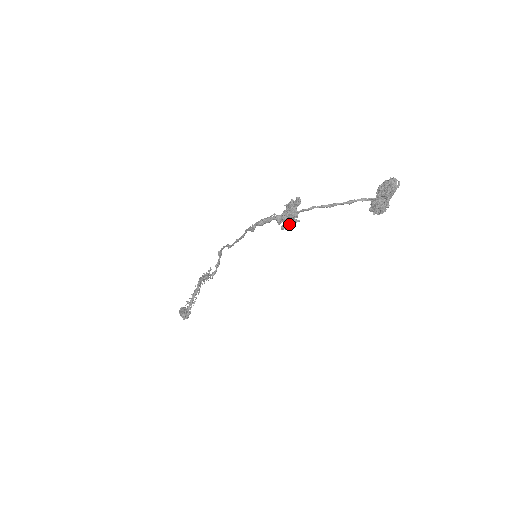
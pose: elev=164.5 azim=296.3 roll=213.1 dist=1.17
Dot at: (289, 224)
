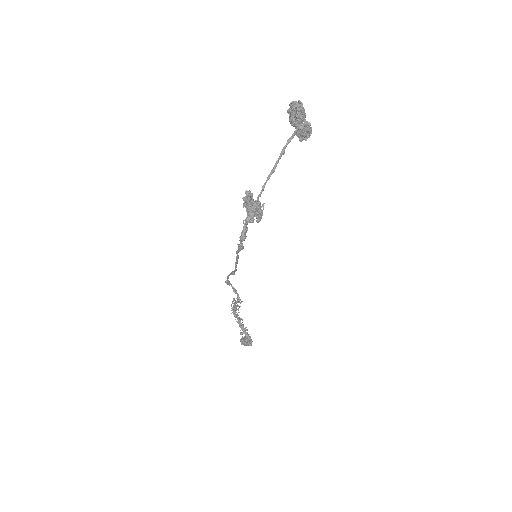
Dot at: (259, 214)
